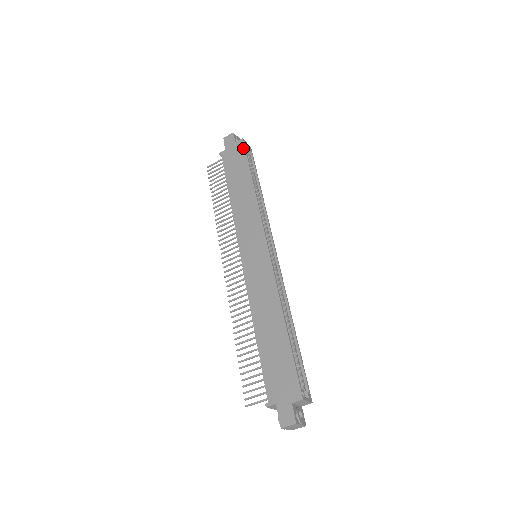
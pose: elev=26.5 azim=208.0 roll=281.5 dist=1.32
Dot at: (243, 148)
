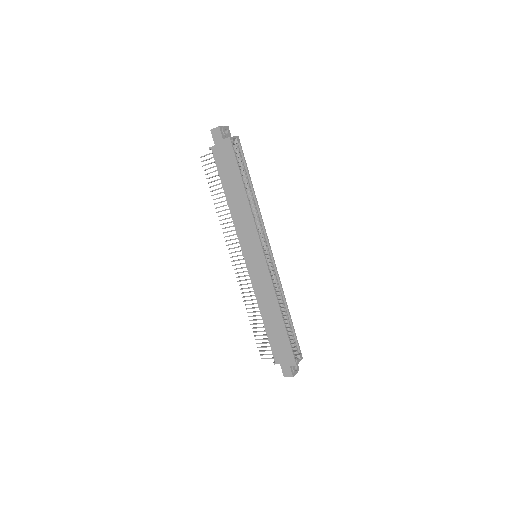
Dot at: (232, 150)
